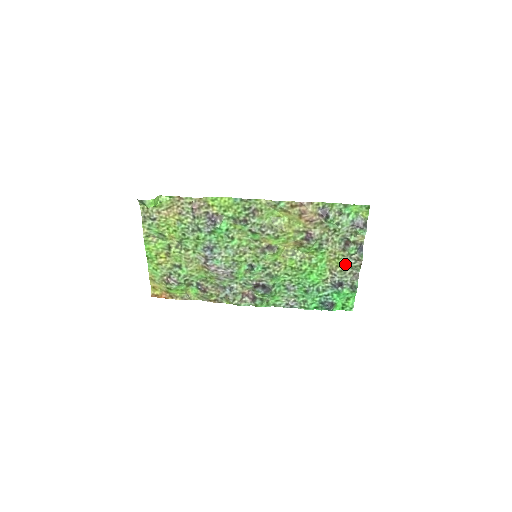
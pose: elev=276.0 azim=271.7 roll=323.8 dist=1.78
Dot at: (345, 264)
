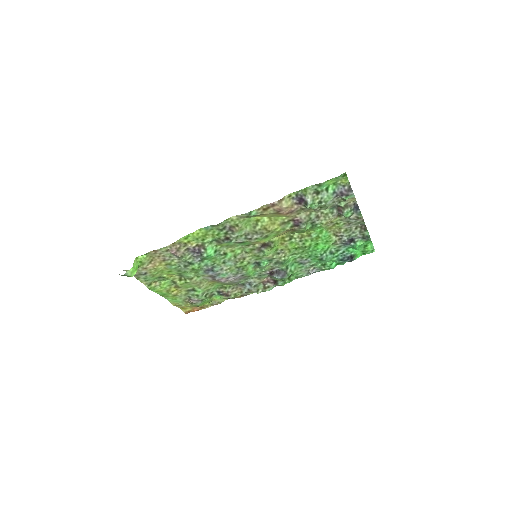
Dot at: (347, 224)
